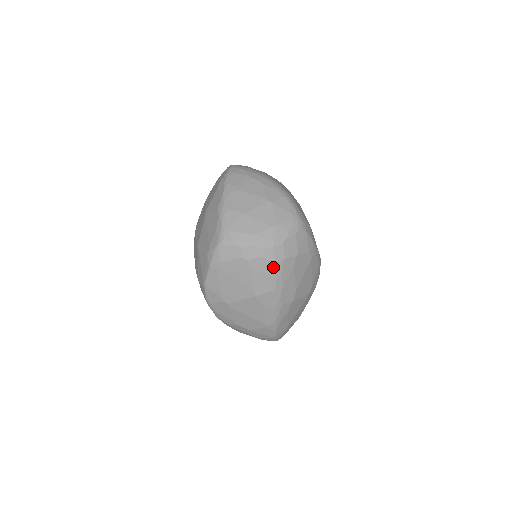
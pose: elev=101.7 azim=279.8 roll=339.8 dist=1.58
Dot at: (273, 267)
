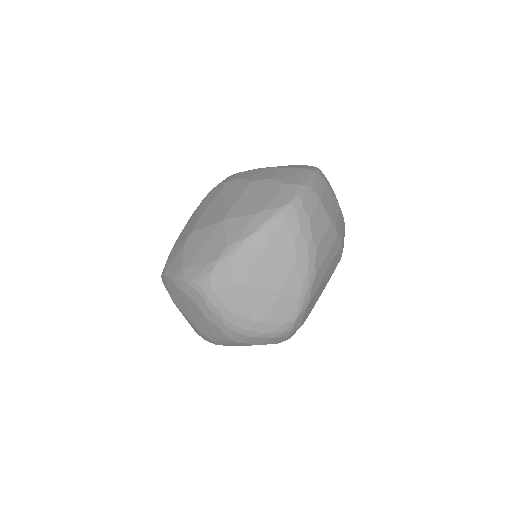
Dot at: (225, 338)
